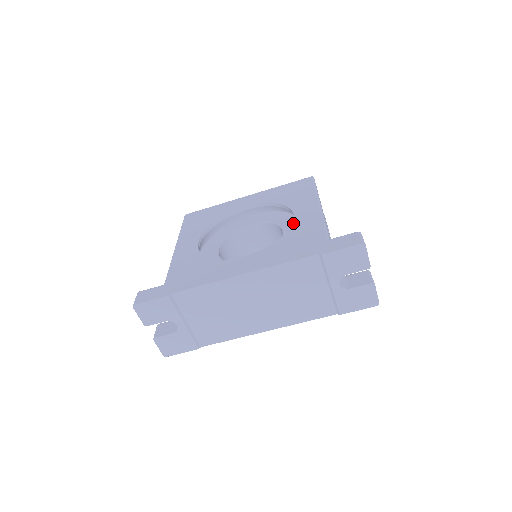
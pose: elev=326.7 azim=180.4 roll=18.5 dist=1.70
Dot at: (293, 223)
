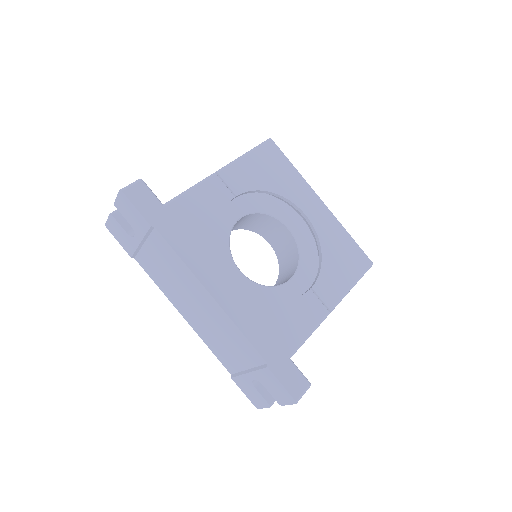
Dot at: (299, 297)
